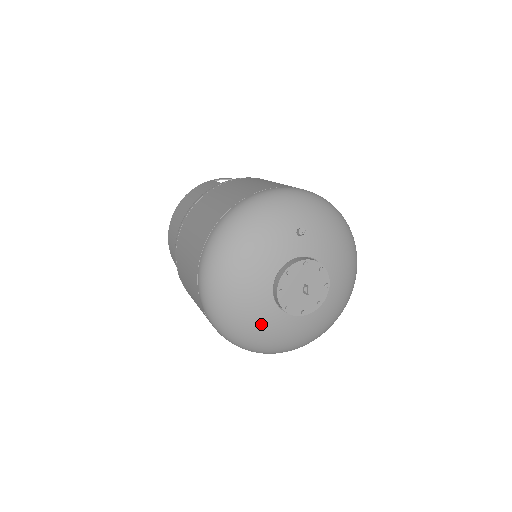
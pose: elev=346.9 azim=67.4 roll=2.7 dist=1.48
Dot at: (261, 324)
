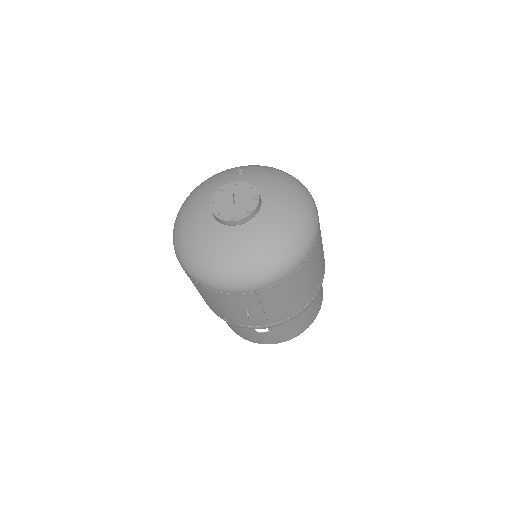
Dot at: (202, 237)
